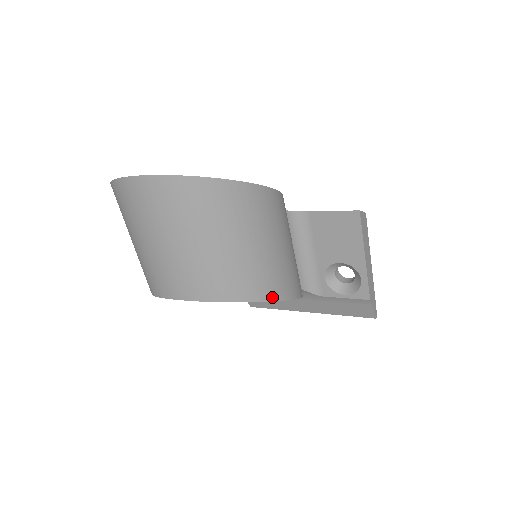
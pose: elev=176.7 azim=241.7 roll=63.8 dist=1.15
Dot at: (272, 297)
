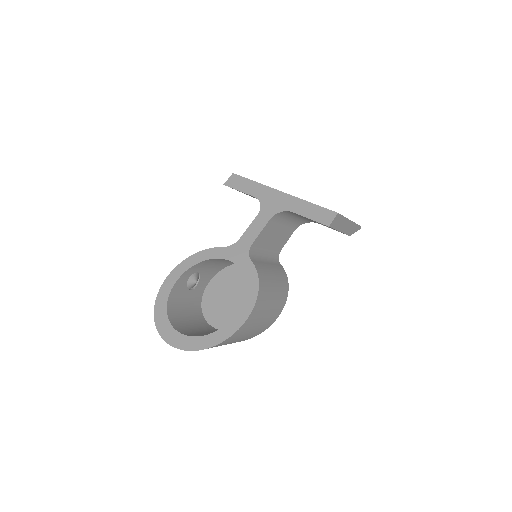
Dot at: (263, 331)
